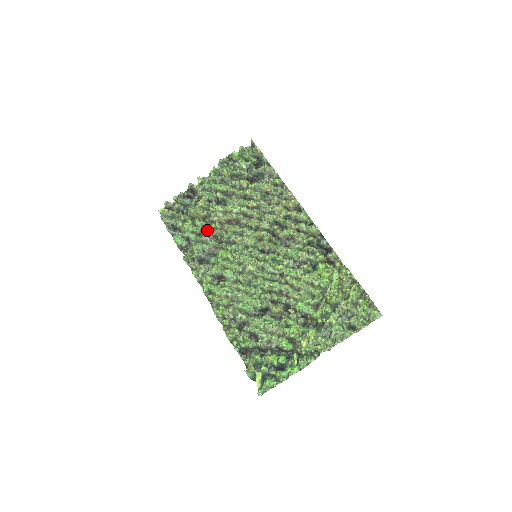
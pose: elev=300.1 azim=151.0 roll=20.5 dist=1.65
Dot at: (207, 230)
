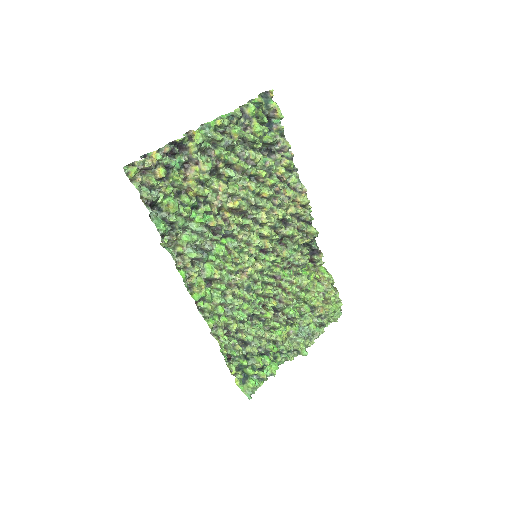
Dot at: (203, 216)
